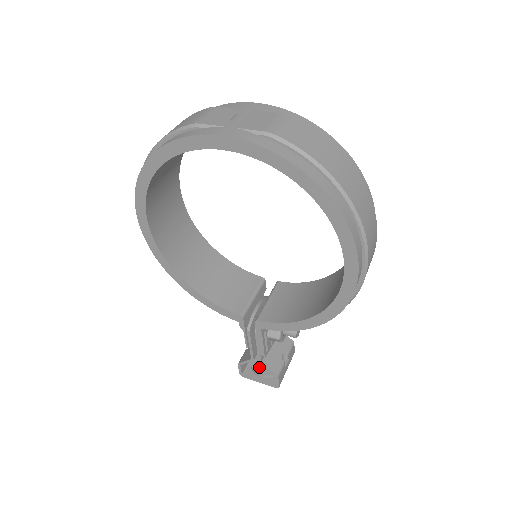
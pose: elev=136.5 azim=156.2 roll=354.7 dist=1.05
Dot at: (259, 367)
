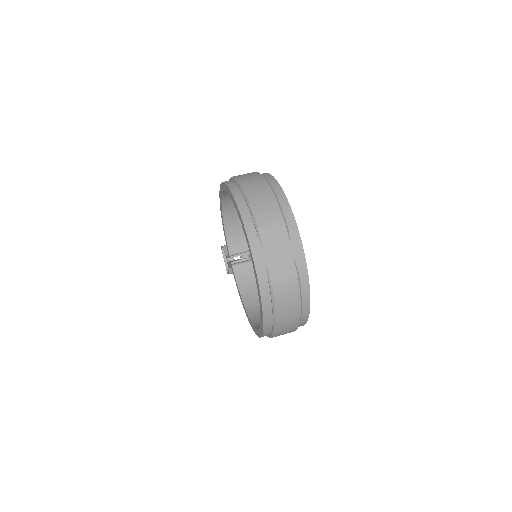
Dot at: occluded
